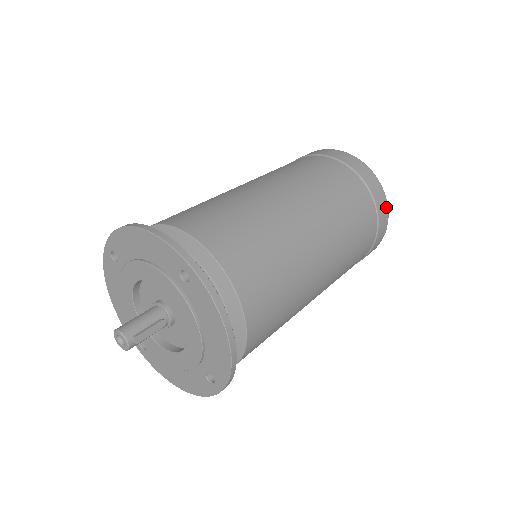
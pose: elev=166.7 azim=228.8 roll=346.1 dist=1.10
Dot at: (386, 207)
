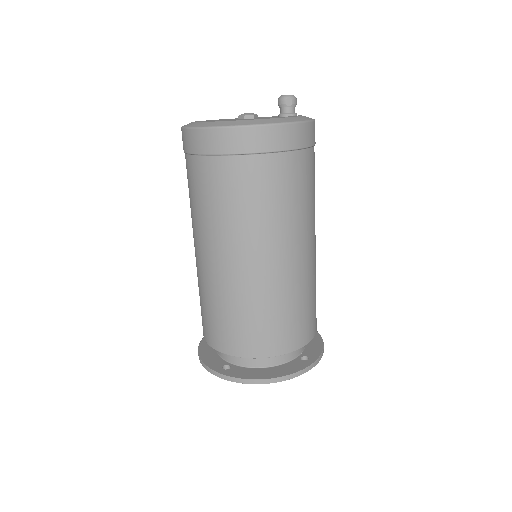
Dot at: occluded
